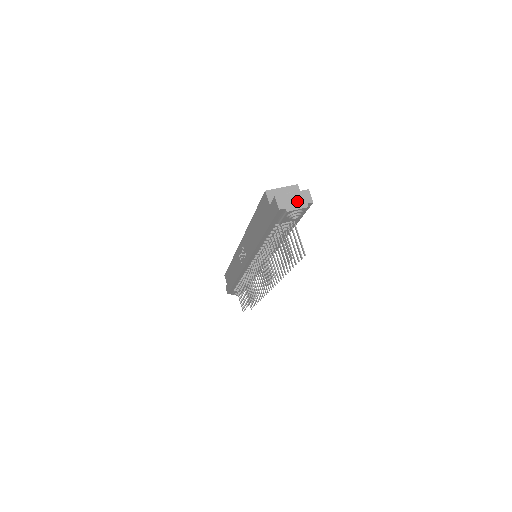
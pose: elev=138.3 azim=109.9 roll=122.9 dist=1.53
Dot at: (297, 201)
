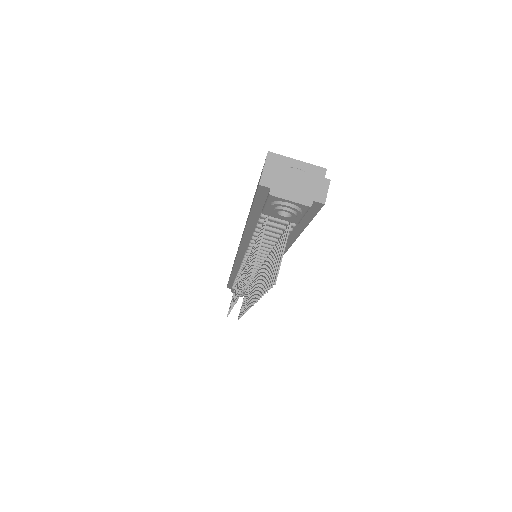
Dot at: (298, 187)
